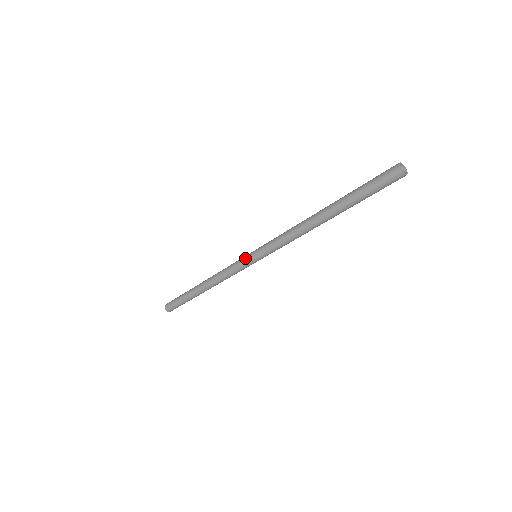
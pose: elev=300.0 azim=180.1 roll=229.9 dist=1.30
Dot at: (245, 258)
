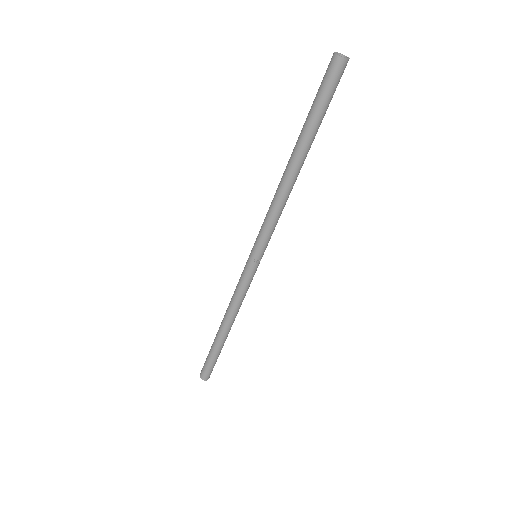
Dot at: (247, 261)
